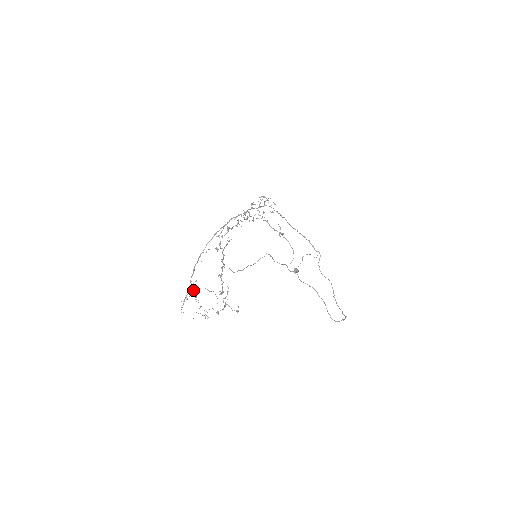
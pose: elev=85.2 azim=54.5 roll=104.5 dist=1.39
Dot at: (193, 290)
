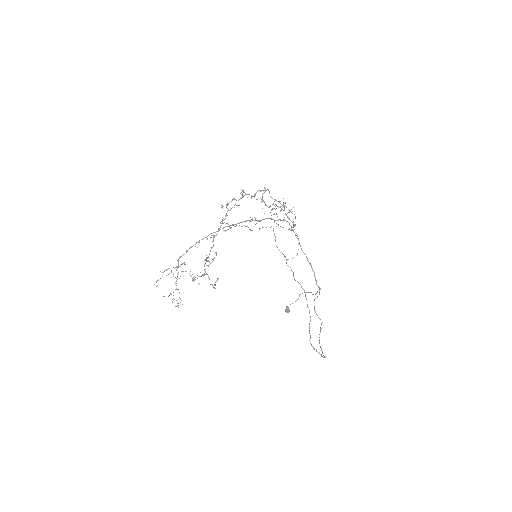
Dot at: occluded
